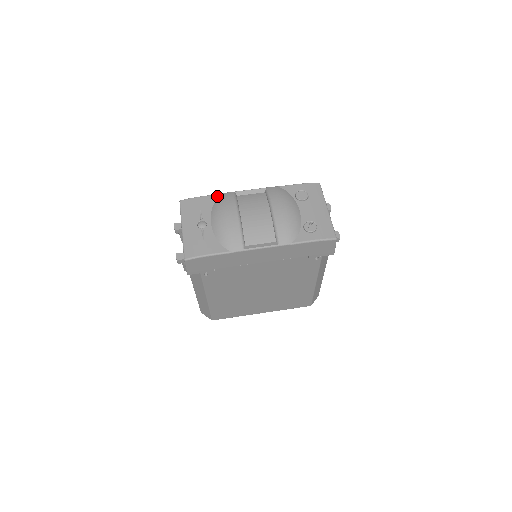
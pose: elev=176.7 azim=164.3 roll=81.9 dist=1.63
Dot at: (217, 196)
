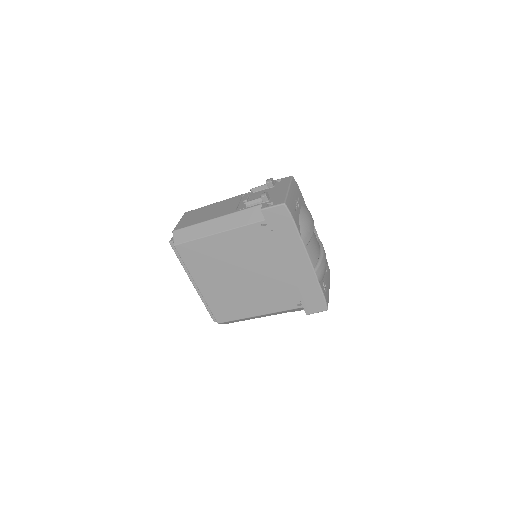
Dot at: occluded
